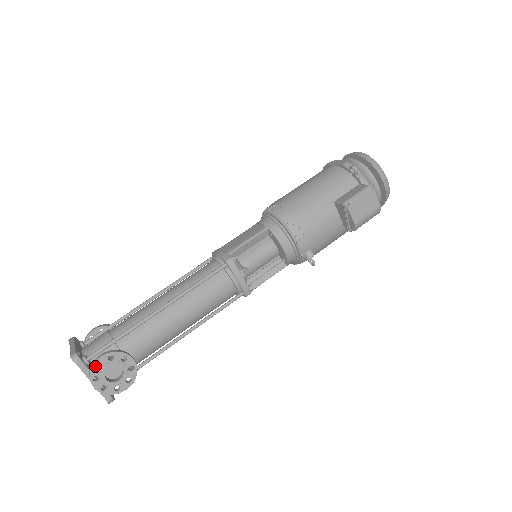
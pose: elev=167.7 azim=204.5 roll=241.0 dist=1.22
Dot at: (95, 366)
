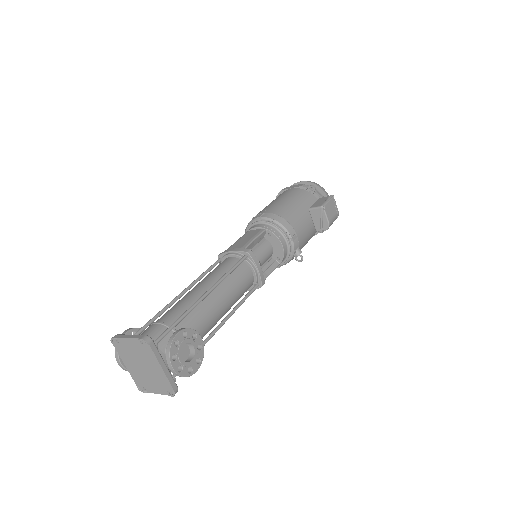
Dot at: (173, 343)
